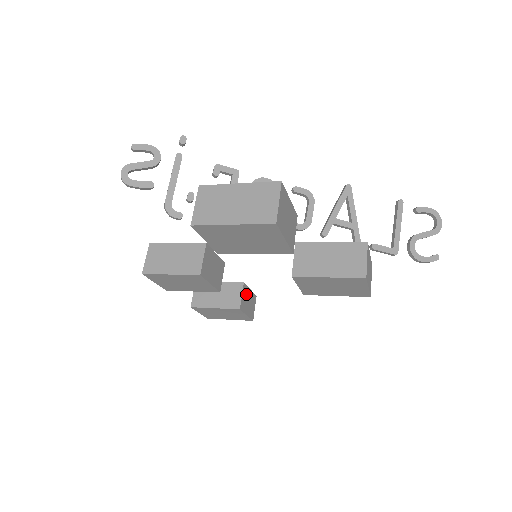
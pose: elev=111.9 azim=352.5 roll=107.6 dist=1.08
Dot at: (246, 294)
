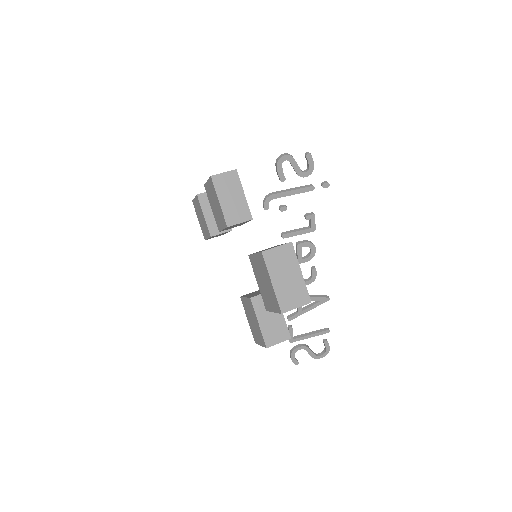
Dot at: occluded
